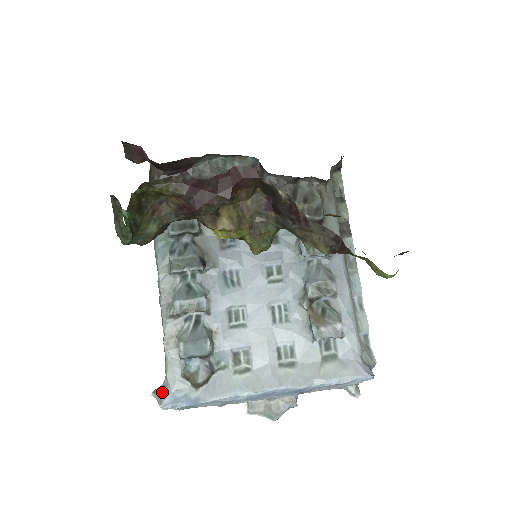
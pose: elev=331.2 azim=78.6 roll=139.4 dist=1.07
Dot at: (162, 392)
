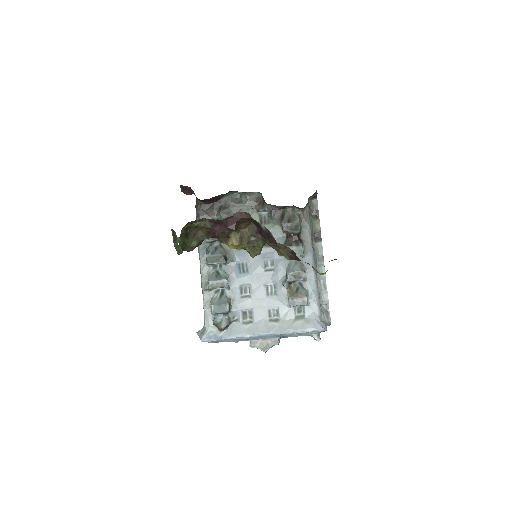
Dot at: (202, 332)
